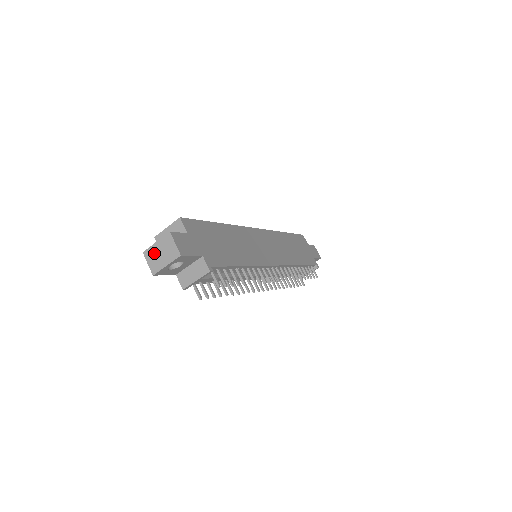
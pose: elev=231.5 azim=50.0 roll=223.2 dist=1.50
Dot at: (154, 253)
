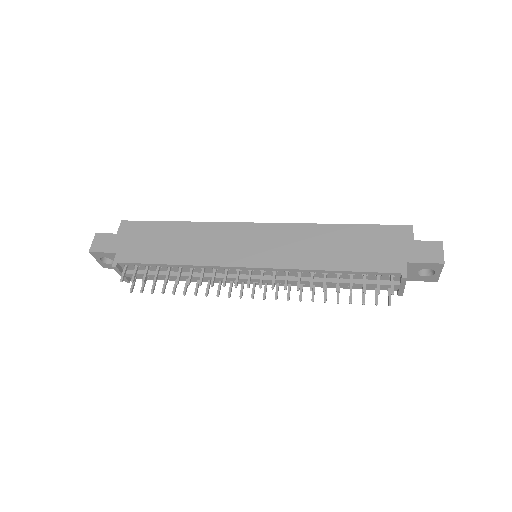
Dot at: occluded
